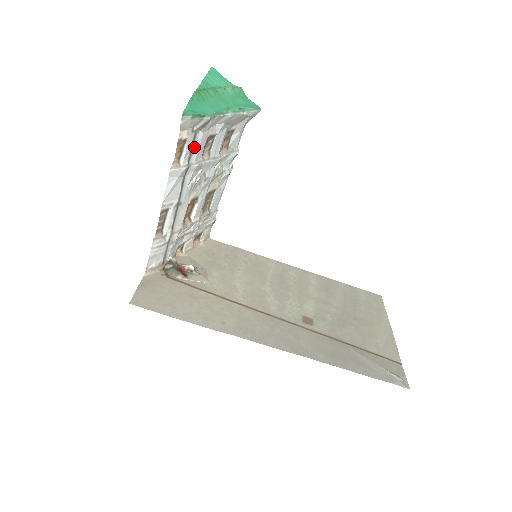
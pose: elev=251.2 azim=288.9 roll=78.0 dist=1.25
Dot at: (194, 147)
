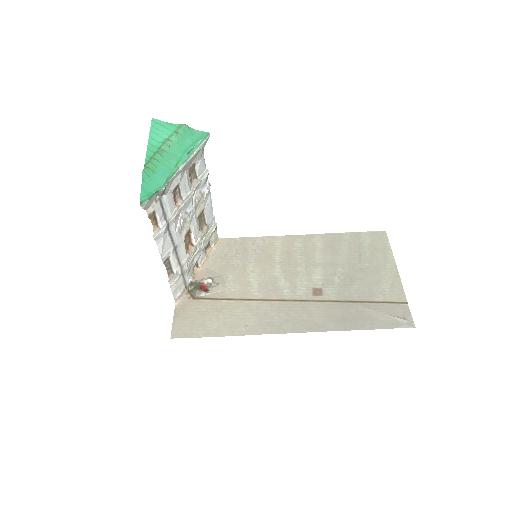
Dot at: (164, 208)
